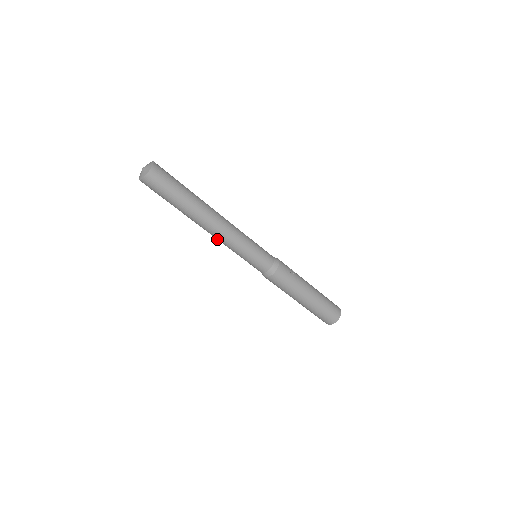
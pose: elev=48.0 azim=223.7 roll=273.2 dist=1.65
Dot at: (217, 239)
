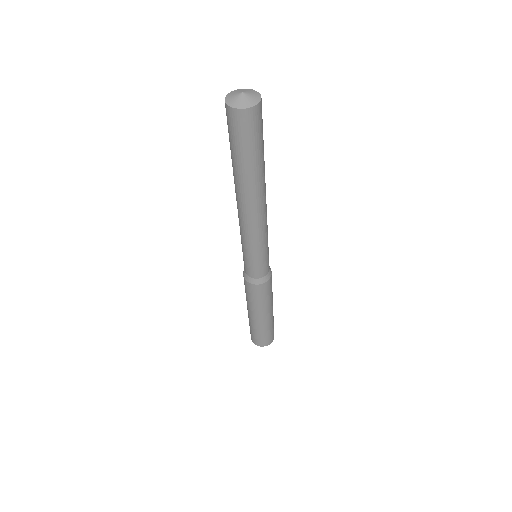
Dot at: (244, 224)
